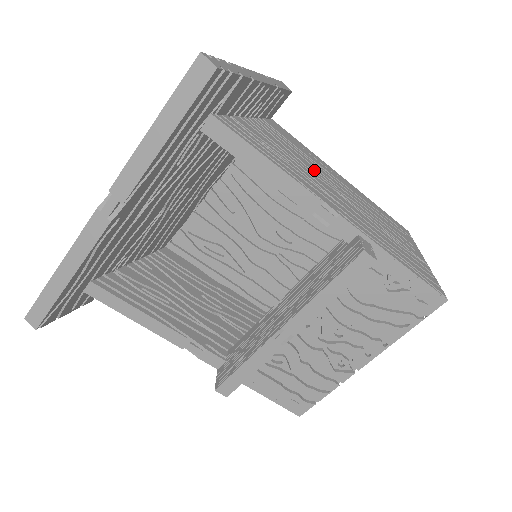
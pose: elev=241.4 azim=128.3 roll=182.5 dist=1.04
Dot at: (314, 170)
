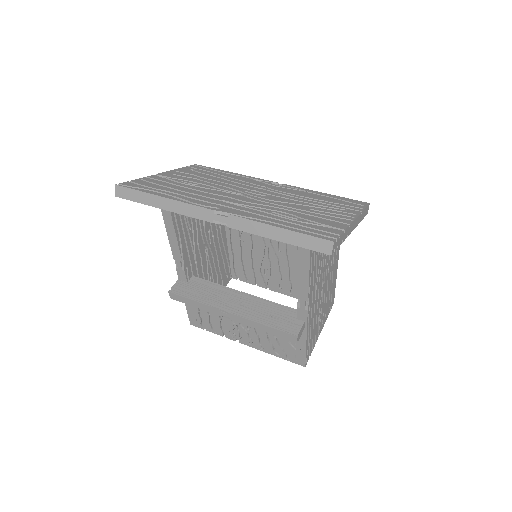
Dot at: (327, 264)
